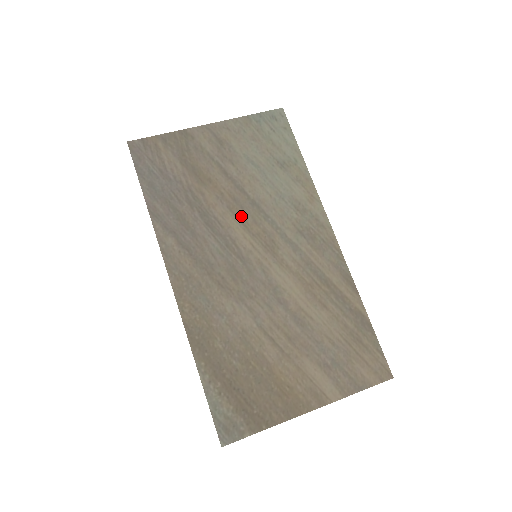
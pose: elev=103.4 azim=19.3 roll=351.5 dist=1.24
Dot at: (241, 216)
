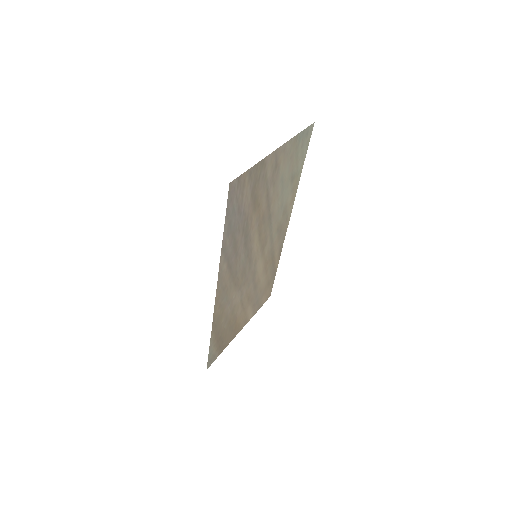
Dot at: (261, 230)
